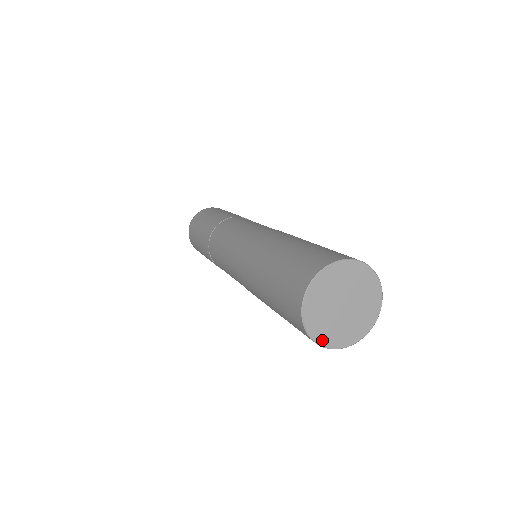
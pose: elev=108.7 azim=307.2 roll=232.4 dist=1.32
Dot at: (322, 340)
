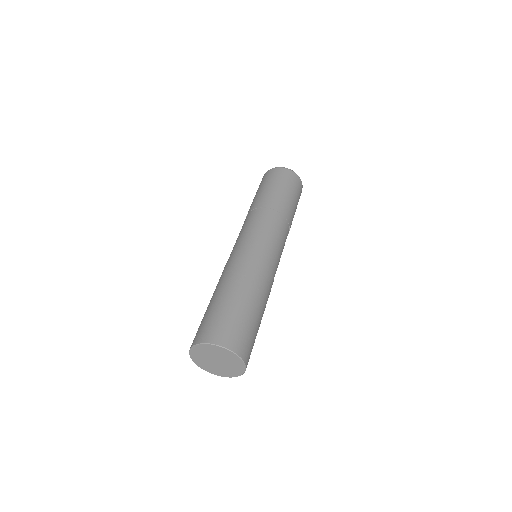
Dot at: (193, 358)
